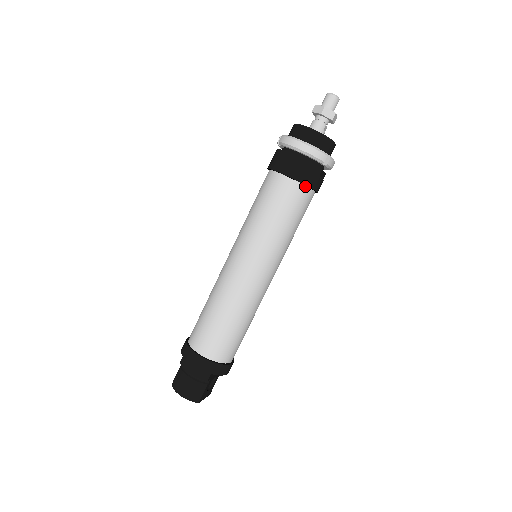
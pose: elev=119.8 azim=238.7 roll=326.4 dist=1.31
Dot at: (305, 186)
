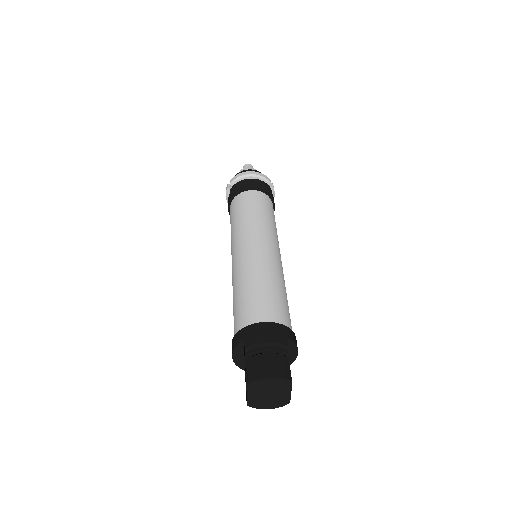
Dot at: (267, 196)
